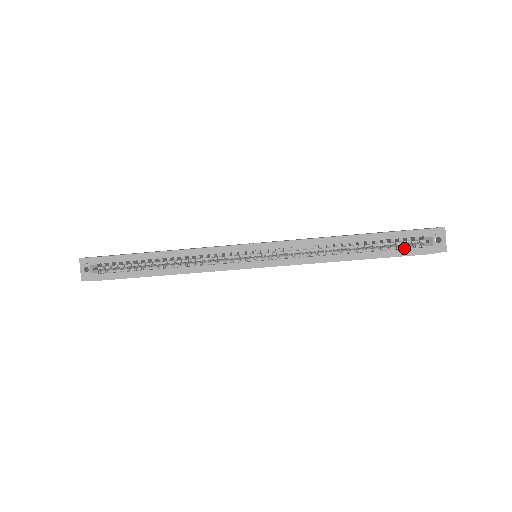
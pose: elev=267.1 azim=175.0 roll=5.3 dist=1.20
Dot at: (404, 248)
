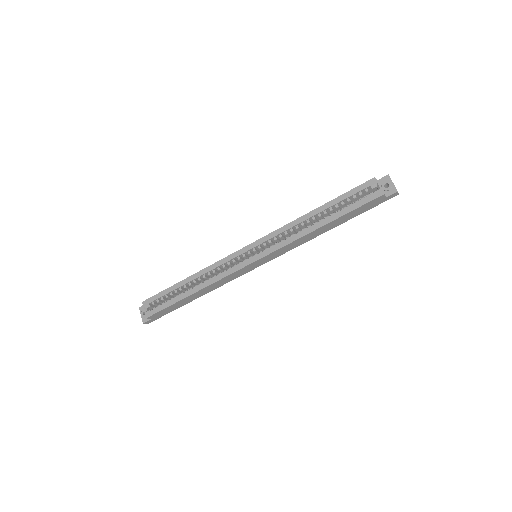
Dot at: (360, 201)
